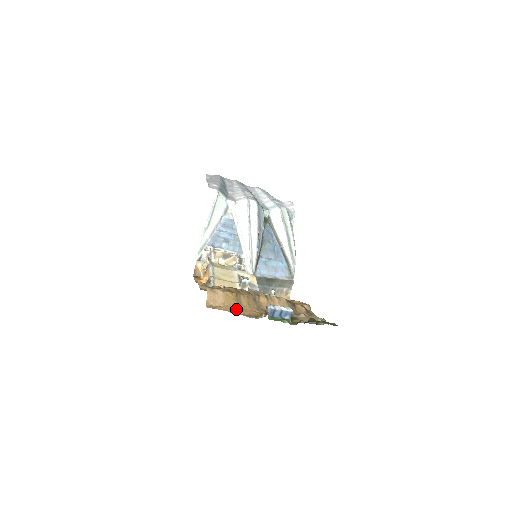
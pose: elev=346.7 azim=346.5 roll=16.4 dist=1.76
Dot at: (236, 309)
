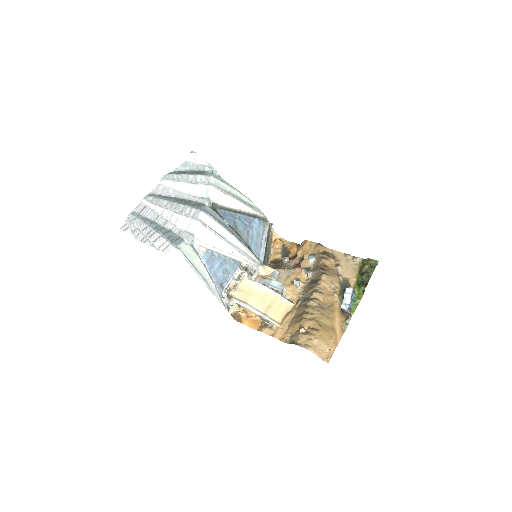
Dot at: (334, 336)
